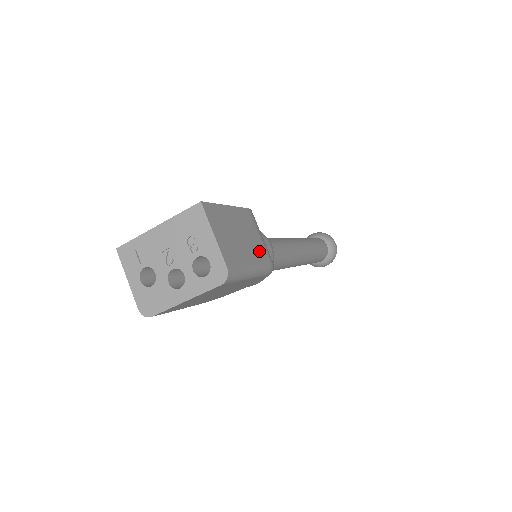
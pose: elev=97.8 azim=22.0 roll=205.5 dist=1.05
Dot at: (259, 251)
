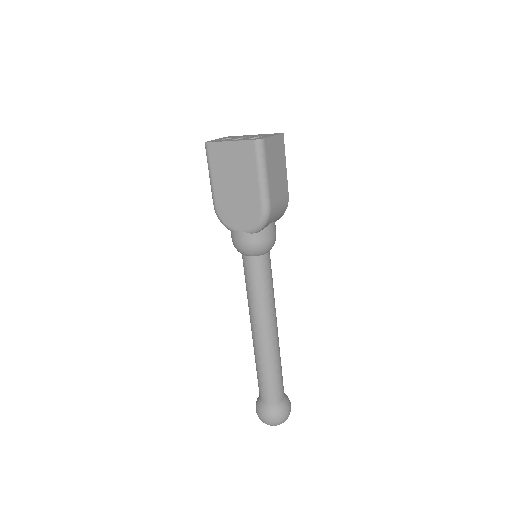
Dot at: (274, 193)
